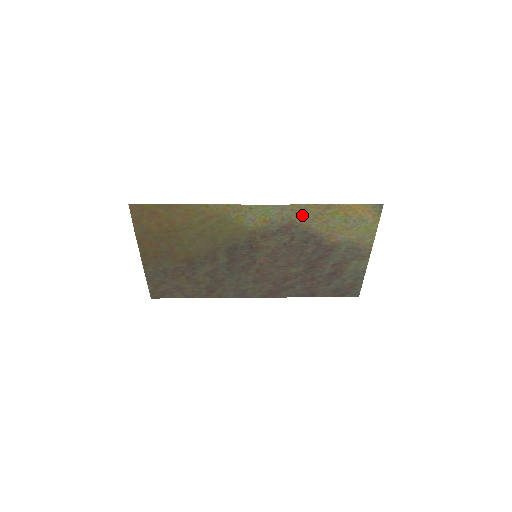
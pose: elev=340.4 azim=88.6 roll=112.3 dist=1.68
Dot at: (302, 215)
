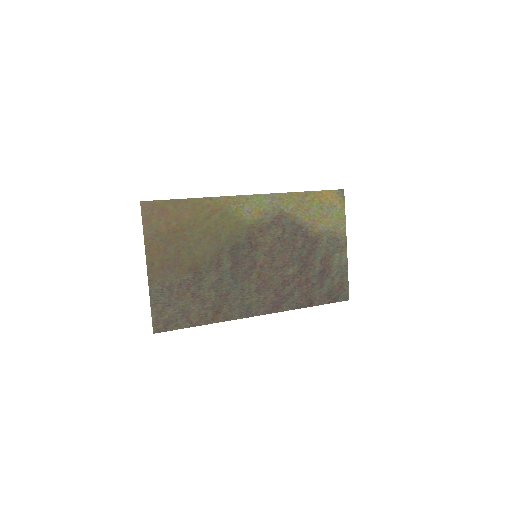
Dot at: (288, 204)
